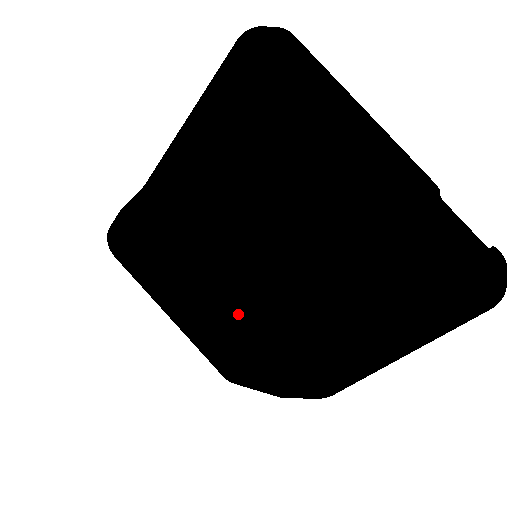
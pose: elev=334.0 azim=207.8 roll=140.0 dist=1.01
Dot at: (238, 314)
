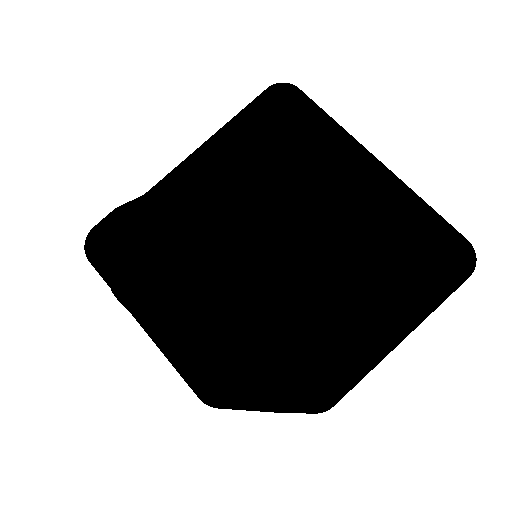
Dot at: (233, 311)
